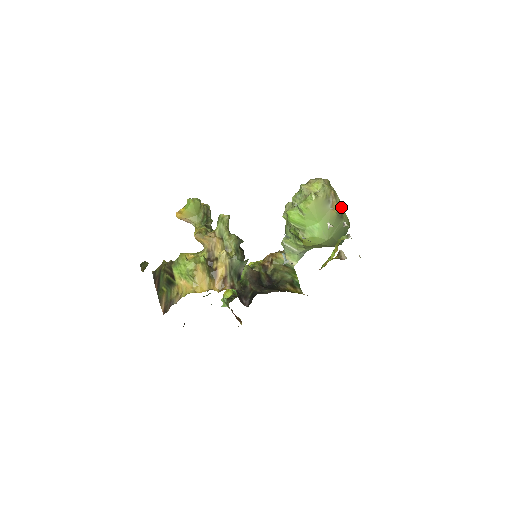
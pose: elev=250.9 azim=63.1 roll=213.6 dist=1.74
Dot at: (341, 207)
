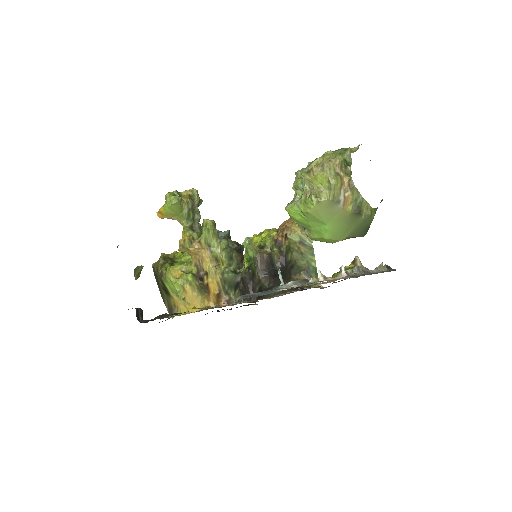
Dot at: (360, 198)
